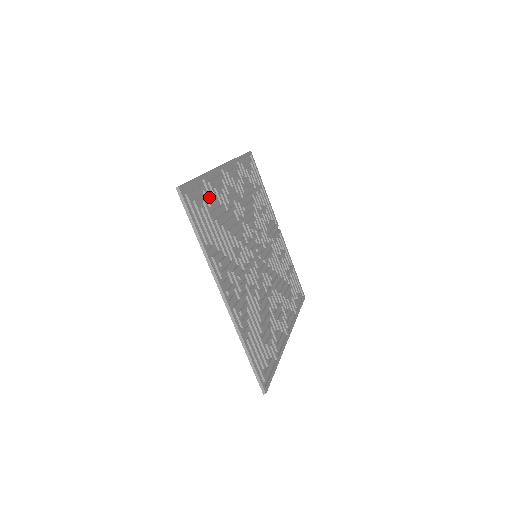
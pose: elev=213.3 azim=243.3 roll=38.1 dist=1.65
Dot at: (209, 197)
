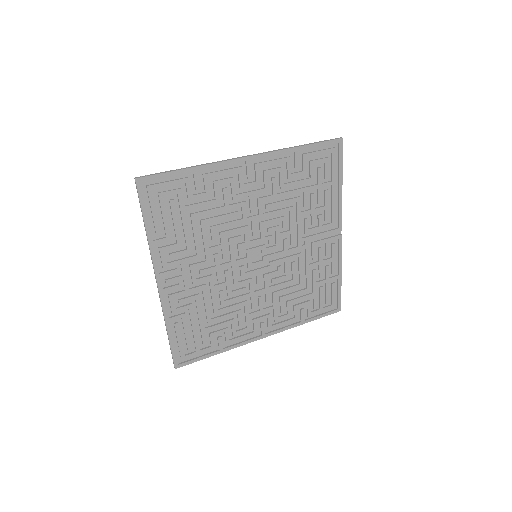
Dot at: (196, 190)
